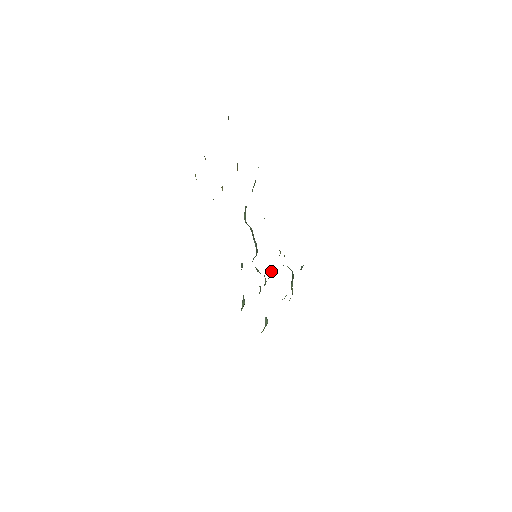
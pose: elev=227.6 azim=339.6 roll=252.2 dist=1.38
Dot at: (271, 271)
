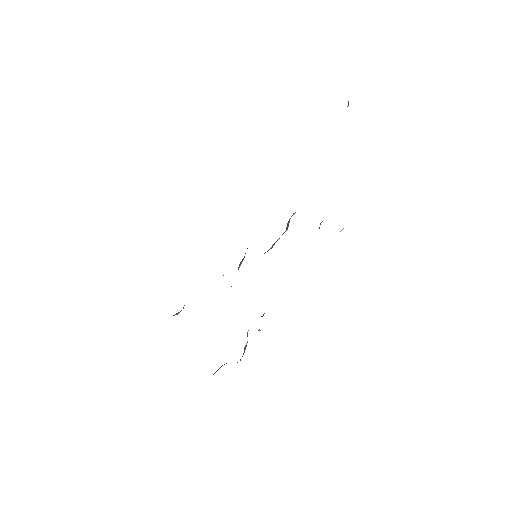
Dot at: occluded
